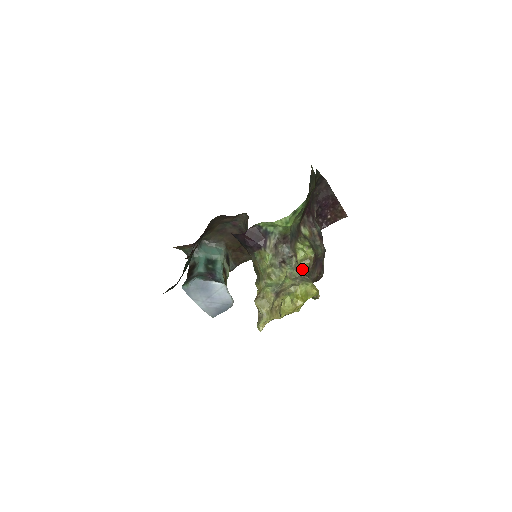
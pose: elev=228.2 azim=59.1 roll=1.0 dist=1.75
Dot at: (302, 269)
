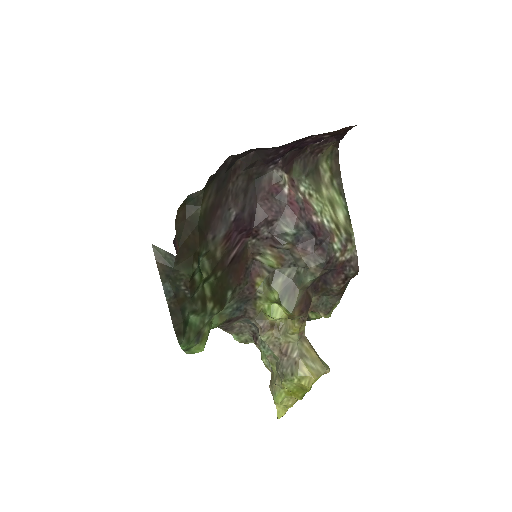
Dot at: (285, 338)
